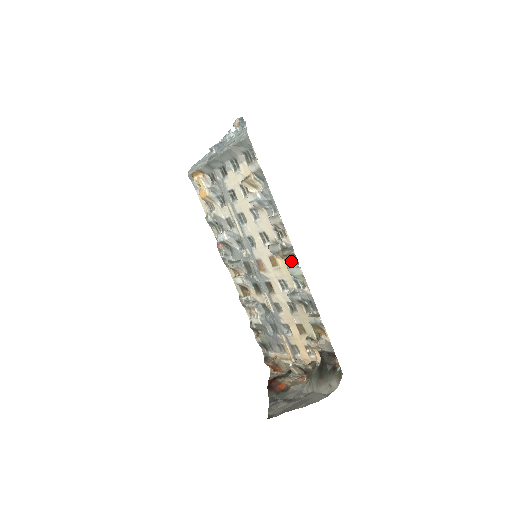
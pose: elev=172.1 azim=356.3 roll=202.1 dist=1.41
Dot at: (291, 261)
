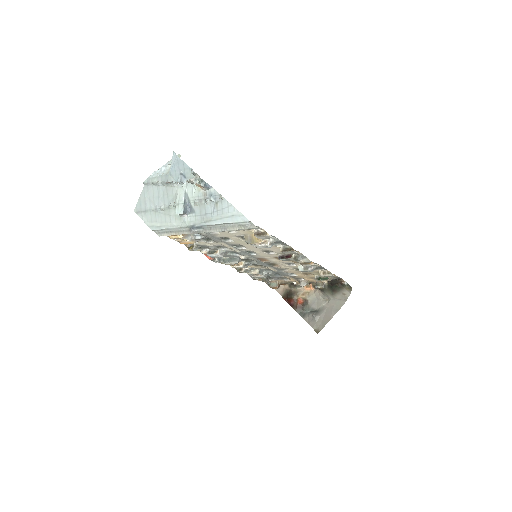
Dot at: (306, 263)
